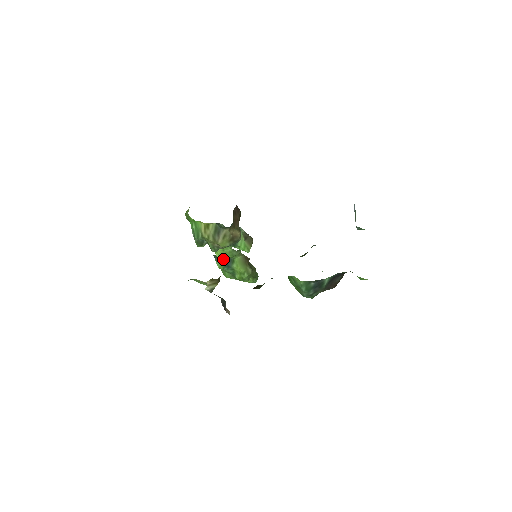
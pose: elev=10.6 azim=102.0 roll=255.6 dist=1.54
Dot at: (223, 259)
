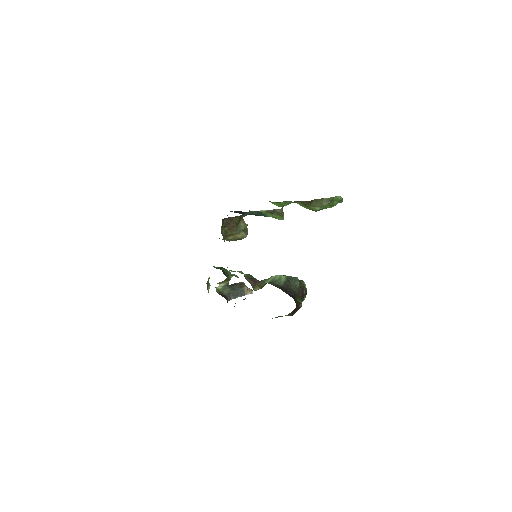
Dot at: occluded
